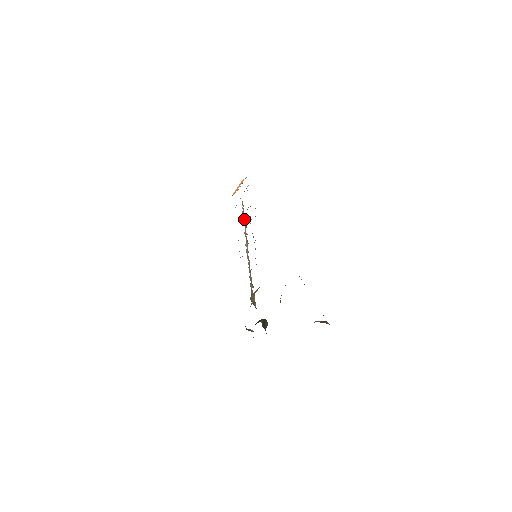
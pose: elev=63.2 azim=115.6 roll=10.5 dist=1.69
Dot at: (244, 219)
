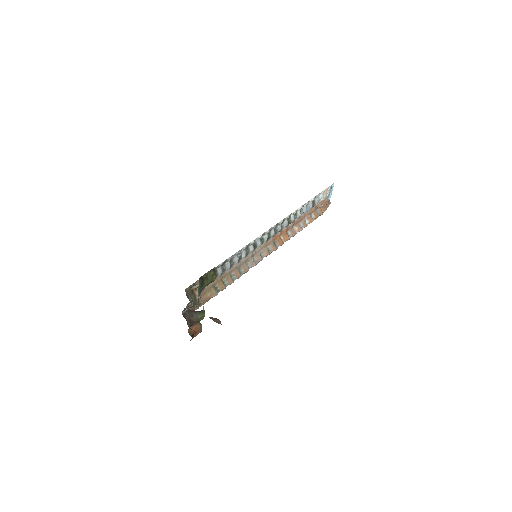
Dot at: (302, 225)
